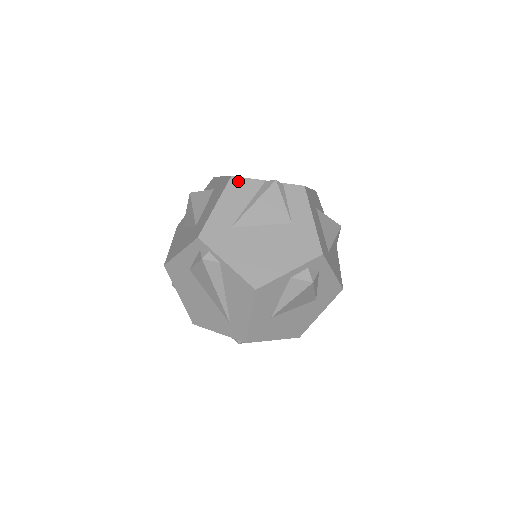
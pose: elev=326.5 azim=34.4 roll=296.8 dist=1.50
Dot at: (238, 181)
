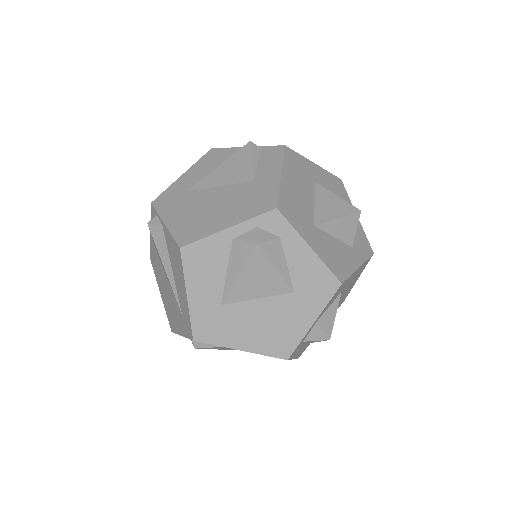
Dot at: (215, 152)
